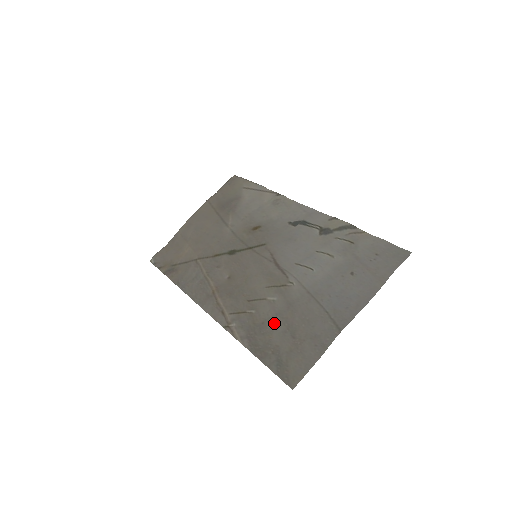
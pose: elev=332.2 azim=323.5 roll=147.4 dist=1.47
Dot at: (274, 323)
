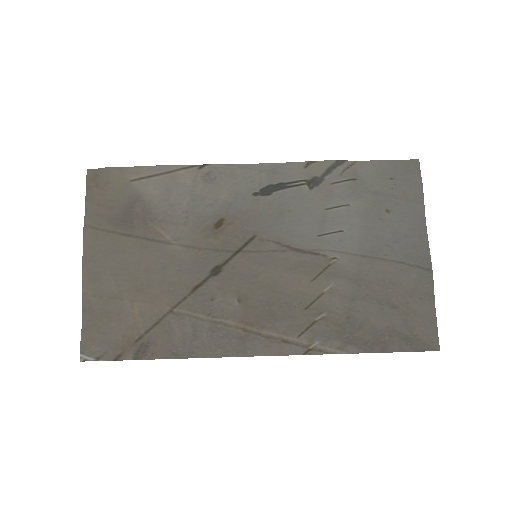
Dot at: (360, 309)
